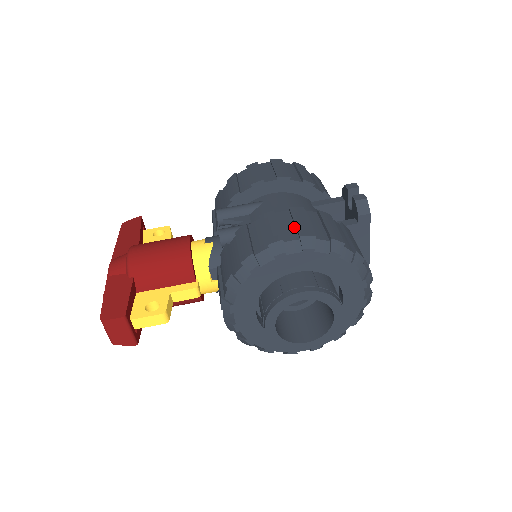
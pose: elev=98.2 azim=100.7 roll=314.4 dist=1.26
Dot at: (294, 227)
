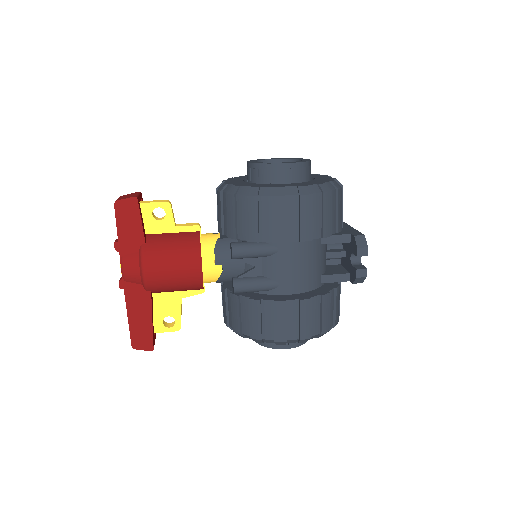
Dot at: occluded
